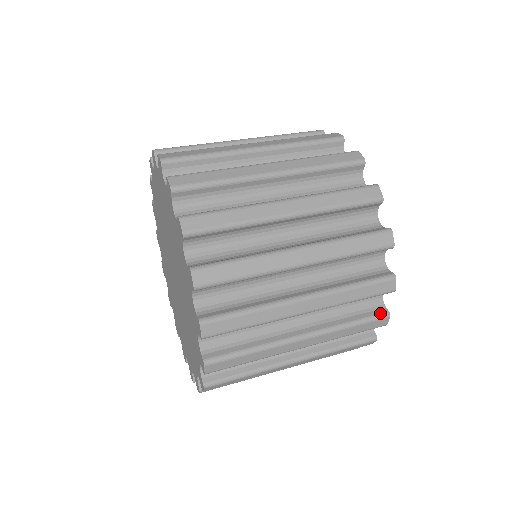
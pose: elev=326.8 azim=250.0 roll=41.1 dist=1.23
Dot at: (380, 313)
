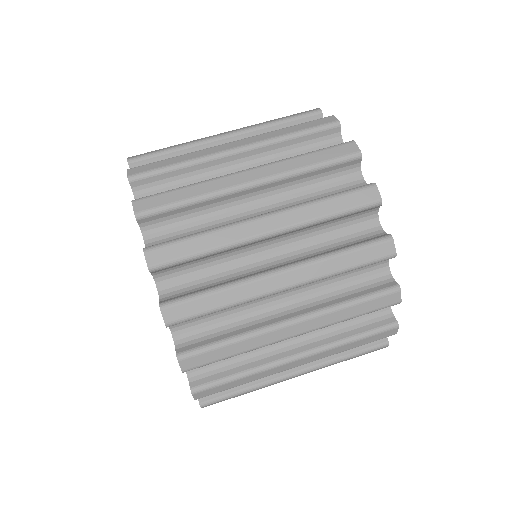
Dot at: occluded
